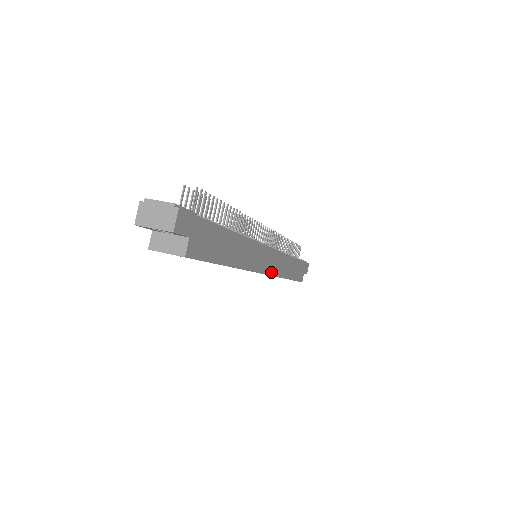
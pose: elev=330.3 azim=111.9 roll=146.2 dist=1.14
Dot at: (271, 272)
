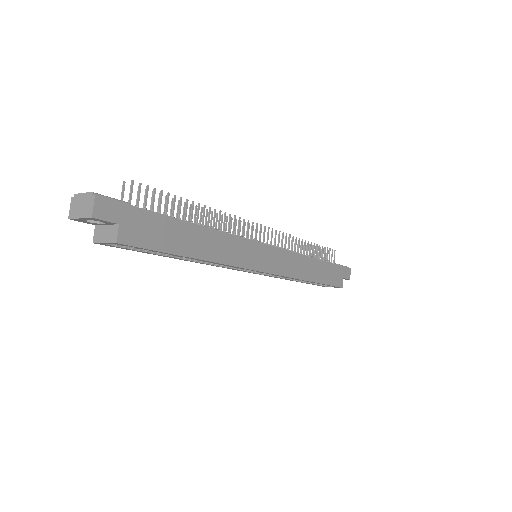
Dot at: (276, 271)
